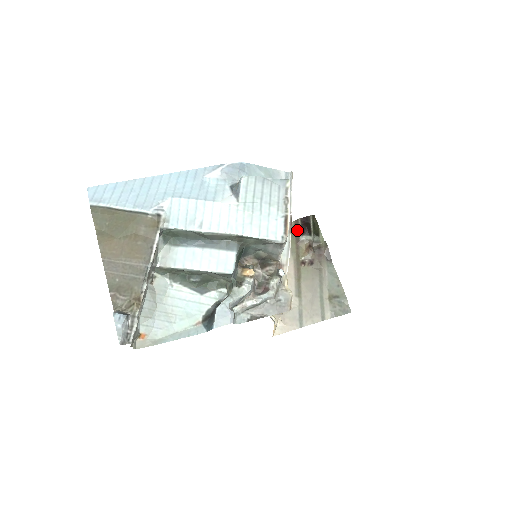
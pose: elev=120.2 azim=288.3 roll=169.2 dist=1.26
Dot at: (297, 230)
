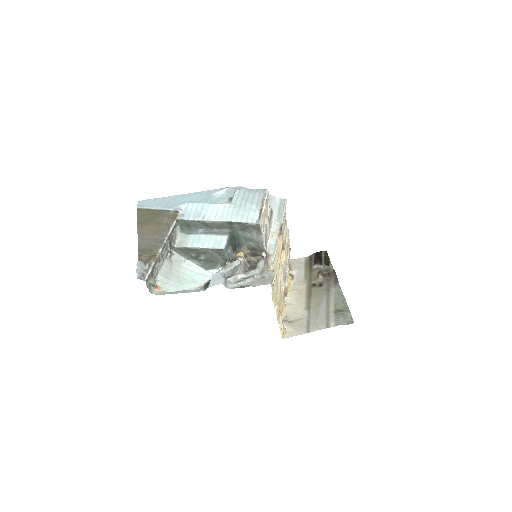
Dot at: (311, 262)
